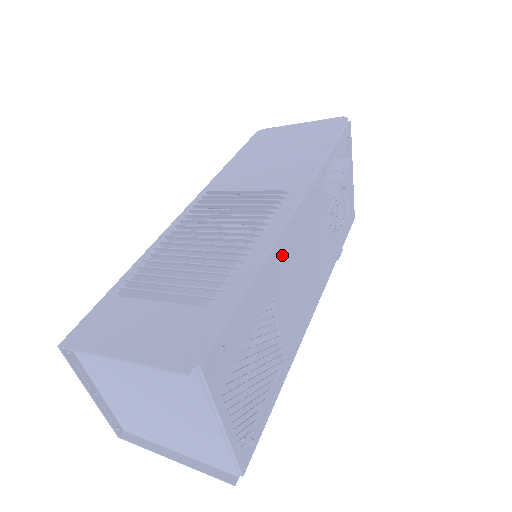
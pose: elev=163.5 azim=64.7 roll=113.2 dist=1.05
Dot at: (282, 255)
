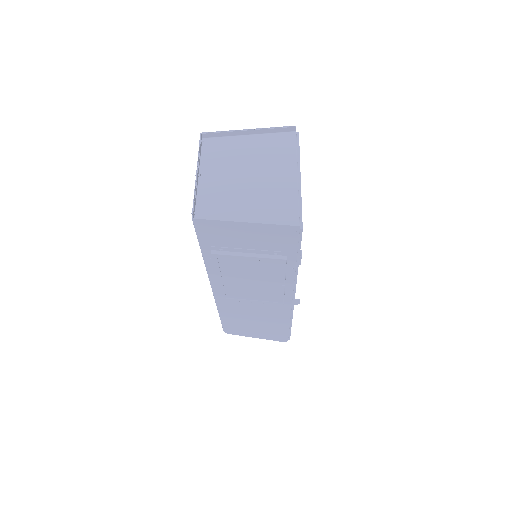
Dot at: occluded
